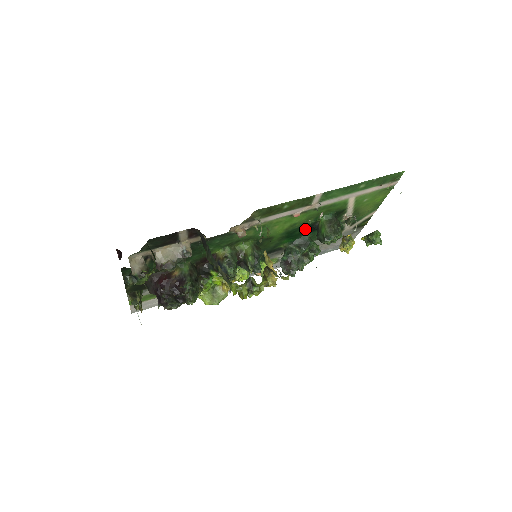
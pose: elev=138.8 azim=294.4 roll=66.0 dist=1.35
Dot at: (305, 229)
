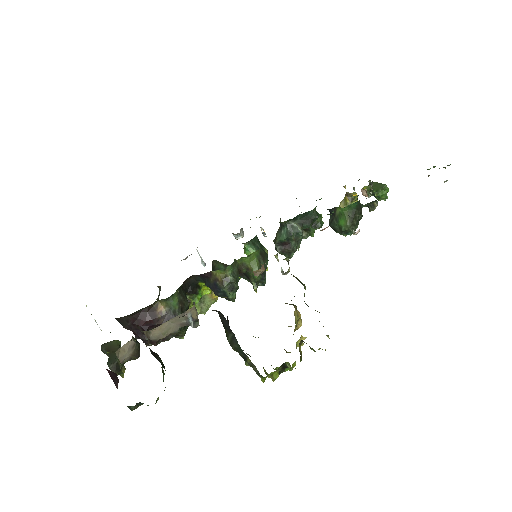
Dot at: occluded
